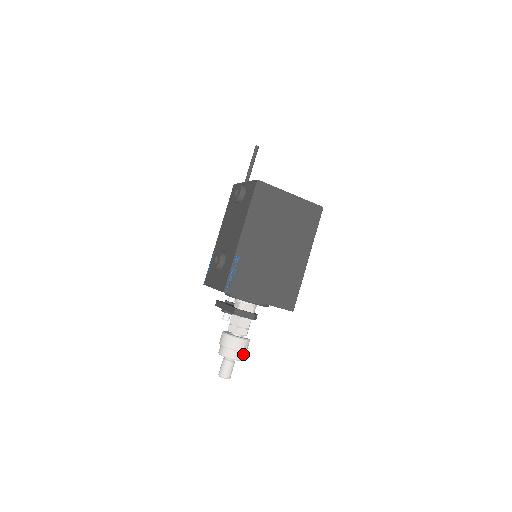
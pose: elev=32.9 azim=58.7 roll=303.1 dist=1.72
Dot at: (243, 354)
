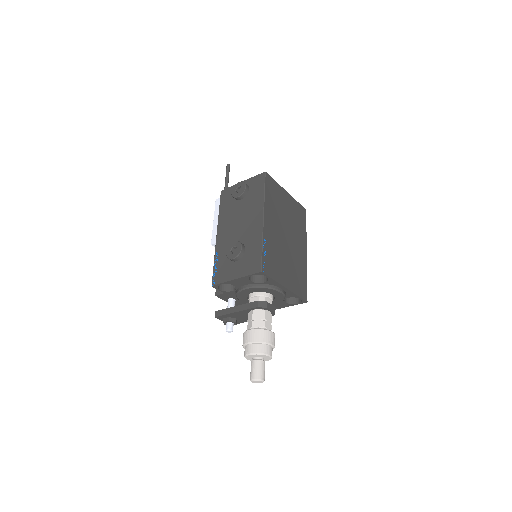
Dot at: occluded
